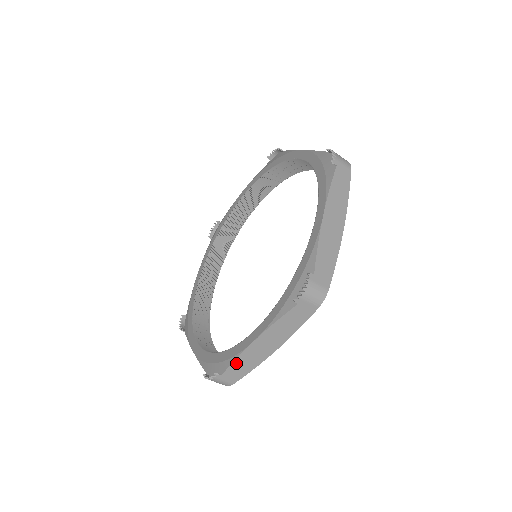
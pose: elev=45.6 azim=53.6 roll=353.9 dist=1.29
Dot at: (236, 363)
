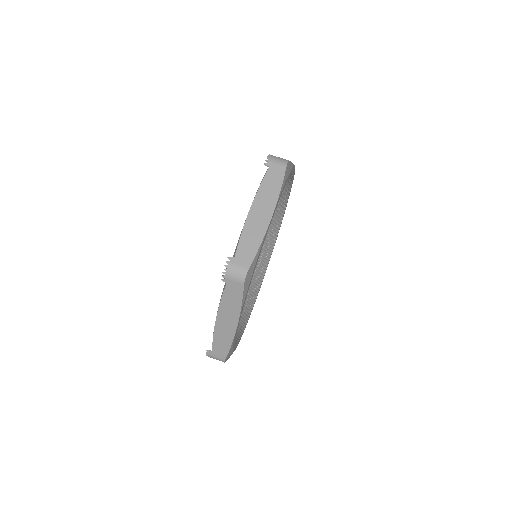
Dot at: (216, 340)
